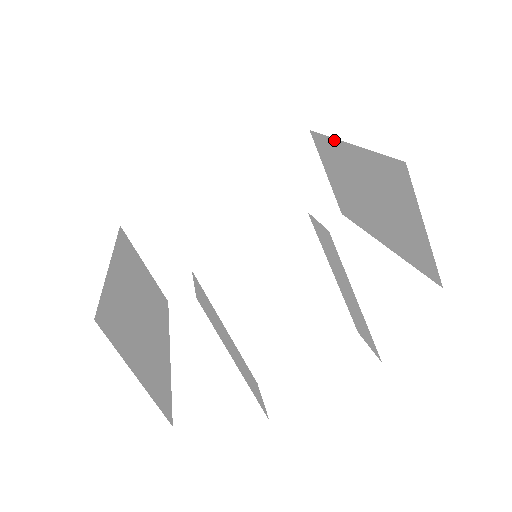
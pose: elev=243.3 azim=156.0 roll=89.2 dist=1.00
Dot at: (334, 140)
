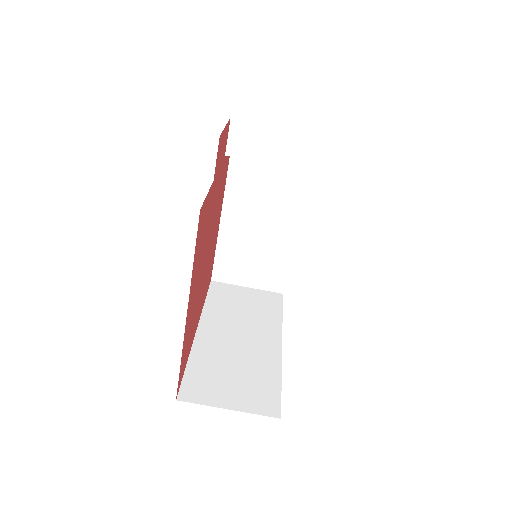
Dot at: (219, 236)
